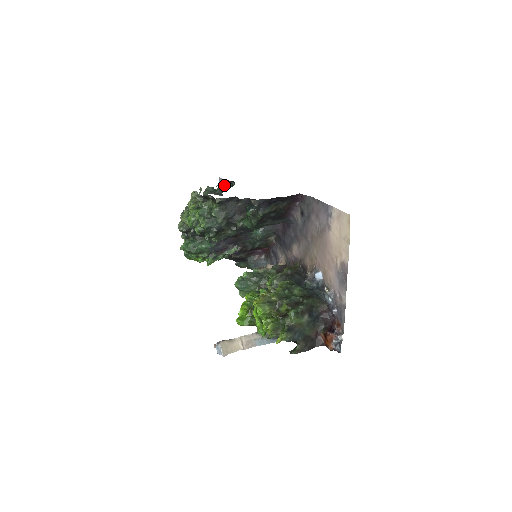
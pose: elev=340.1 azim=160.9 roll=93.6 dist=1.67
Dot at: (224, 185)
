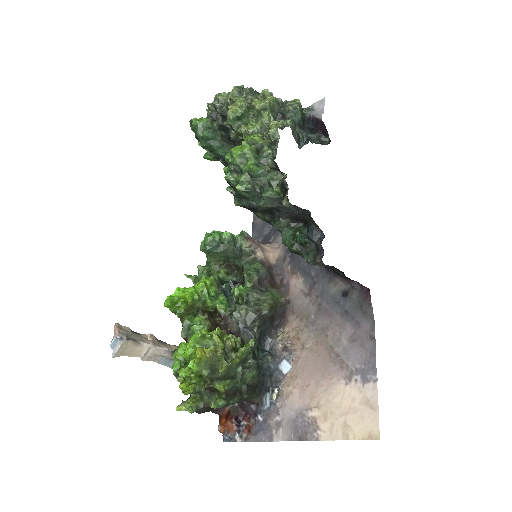
Dot at: (317, 125)
